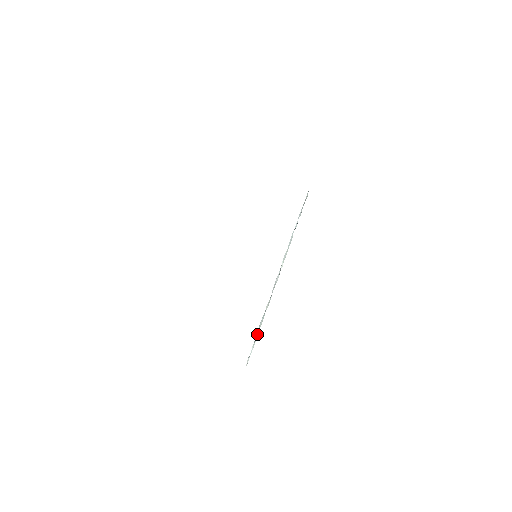
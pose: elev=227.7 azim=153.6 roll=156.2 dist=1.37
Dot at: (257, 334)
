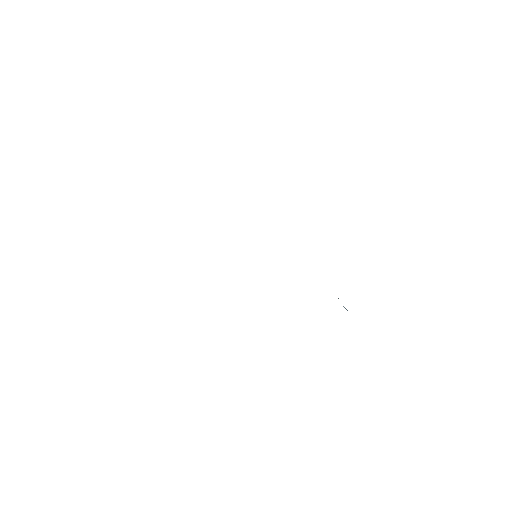
Dot at: occluded
